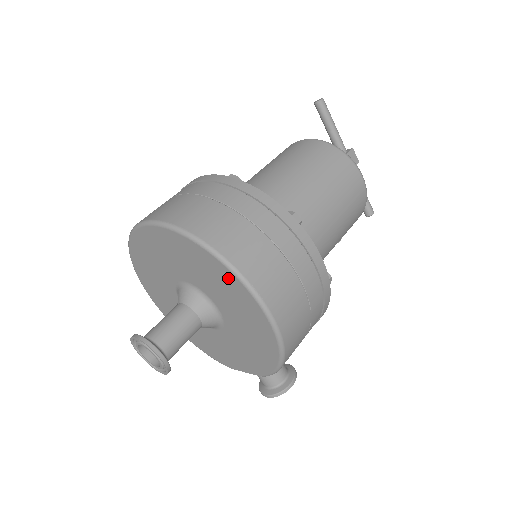
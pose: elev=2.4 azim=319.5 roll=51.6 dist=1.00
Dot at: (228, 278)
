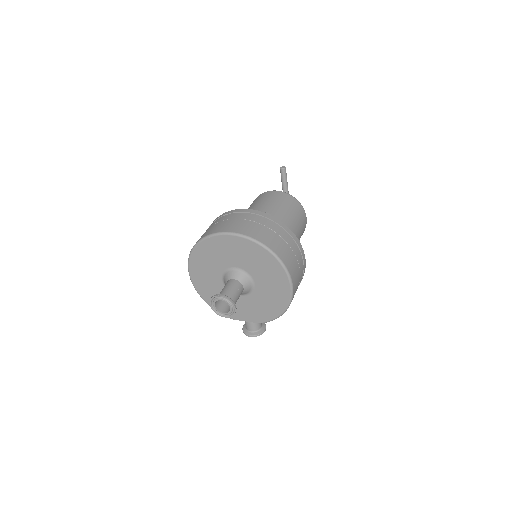
Dot at: (277, 269)
